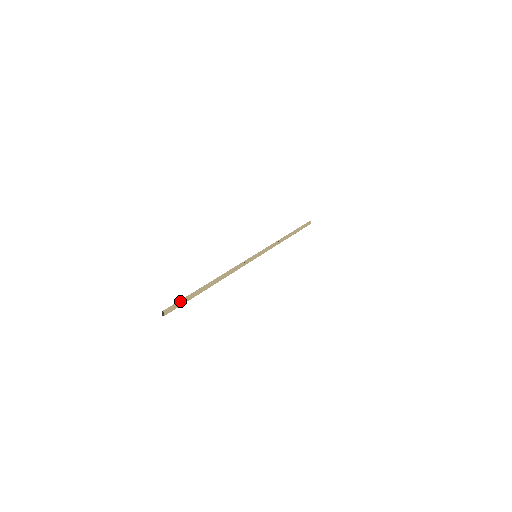
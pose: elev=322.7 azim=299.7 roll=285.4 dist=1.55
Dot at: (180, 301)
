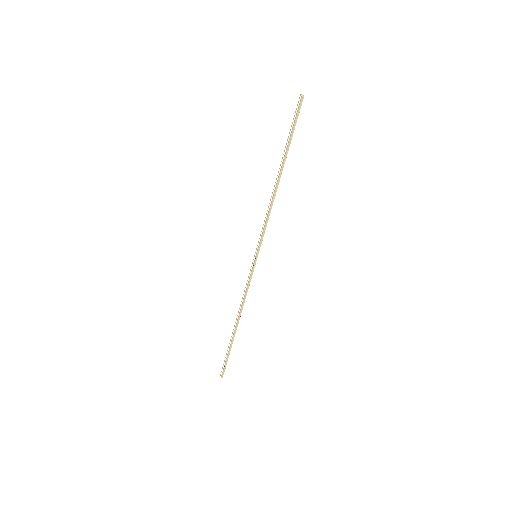
Dot at: (294, 120)
